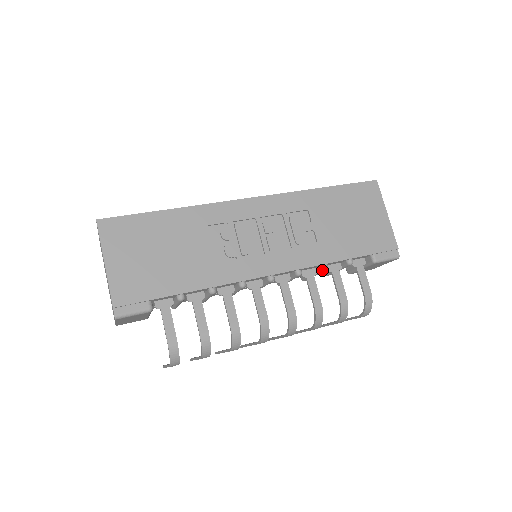
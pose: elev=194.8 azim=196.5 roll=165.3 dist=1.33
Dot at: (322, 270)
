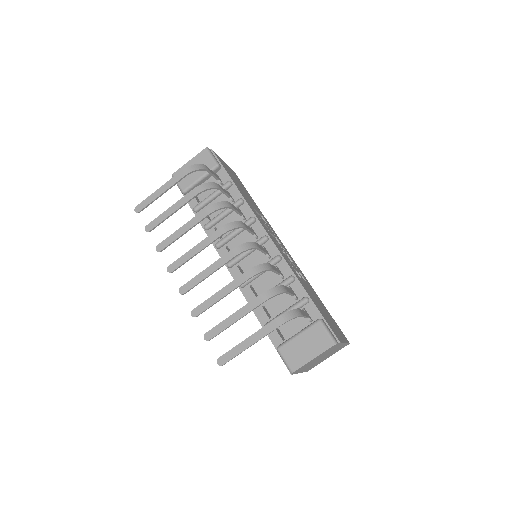
Dot at: (289, 277)
